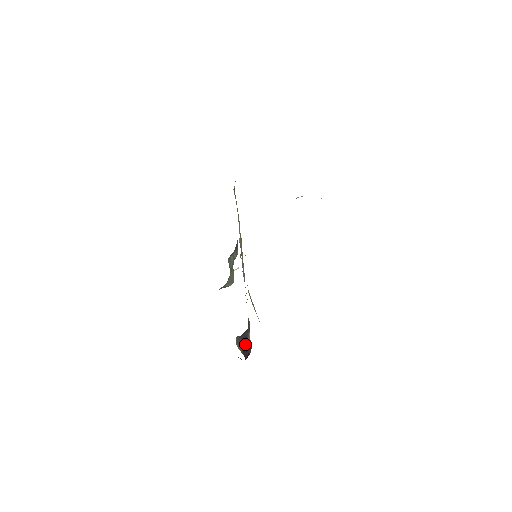
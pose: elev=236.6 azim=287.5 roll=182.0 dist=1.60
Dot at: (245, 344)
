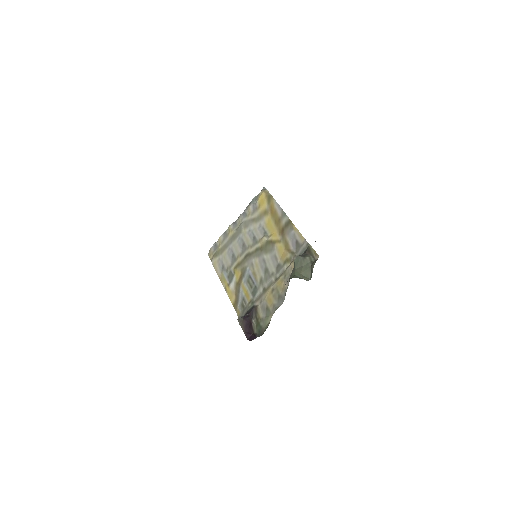
Dot at: (249, 327)
